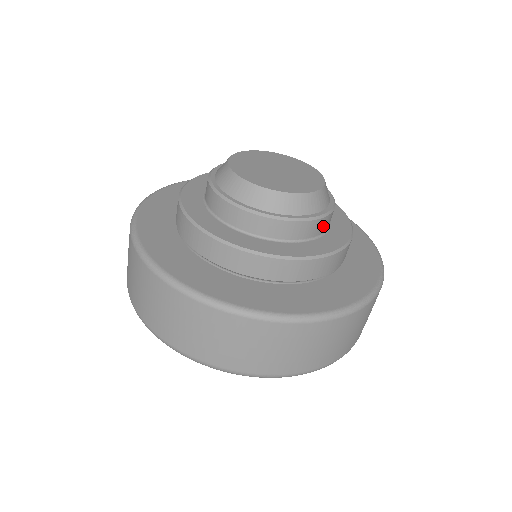
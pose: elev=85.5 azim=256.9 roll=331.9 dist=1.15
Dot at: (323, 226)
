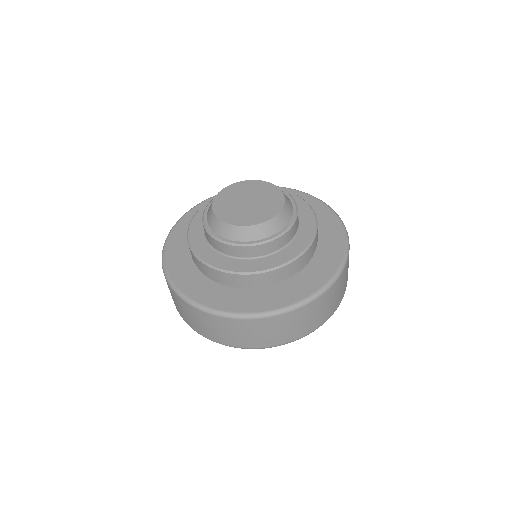
Dot at: (295, 229)
